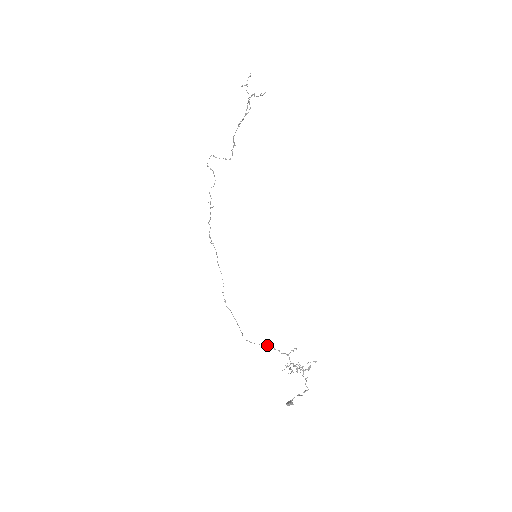
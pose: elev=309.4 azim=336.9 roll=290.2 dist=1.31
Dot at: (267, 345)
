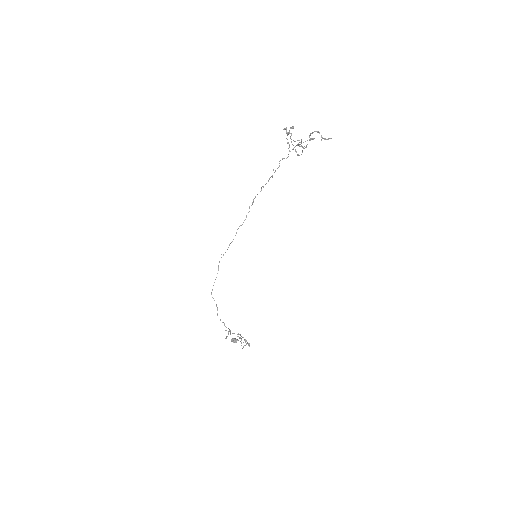
Dot at: (217, 314)
